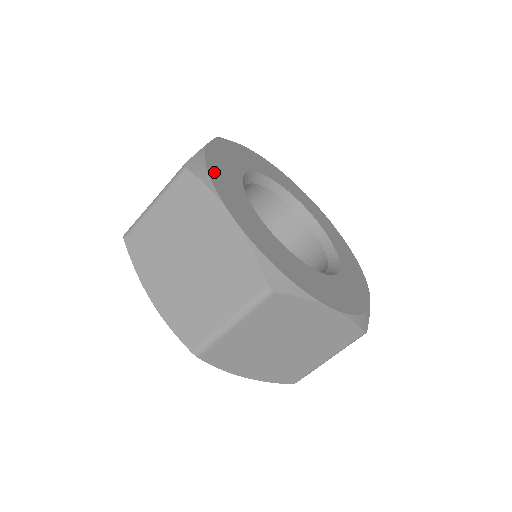
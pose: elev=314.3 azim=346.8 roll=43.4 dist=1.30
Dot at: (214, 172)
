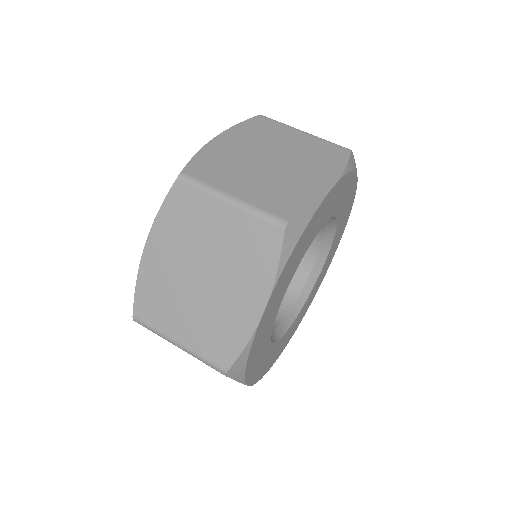
Dot at: (300, 244)
